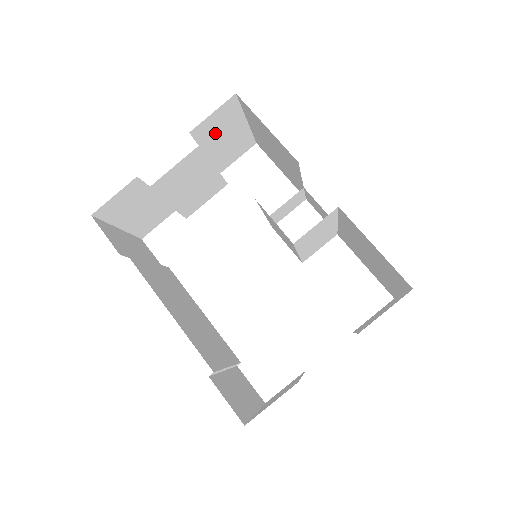
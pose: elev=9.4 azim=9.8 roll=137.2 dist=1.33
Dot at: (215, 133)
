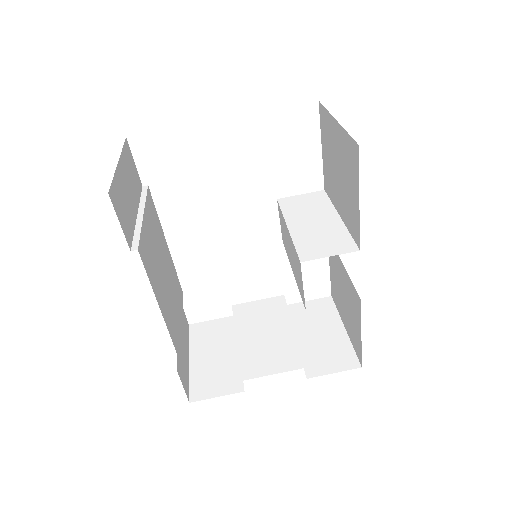
Dot at: occluded
